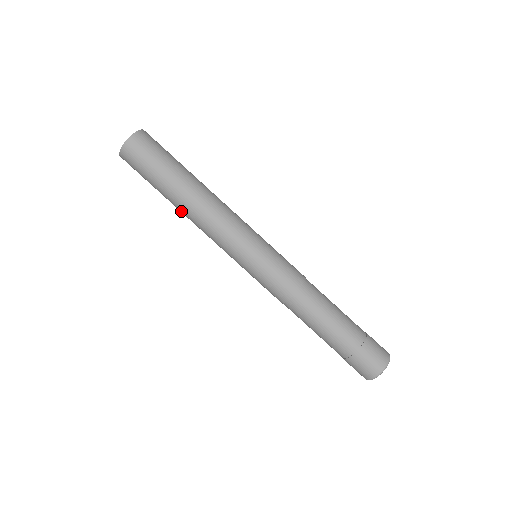
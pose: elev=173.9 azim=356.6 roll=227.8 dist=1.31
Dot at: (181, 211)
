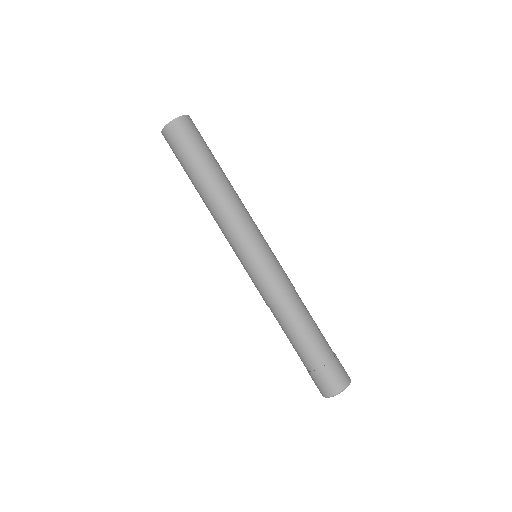
Dot at: (209, 190)
